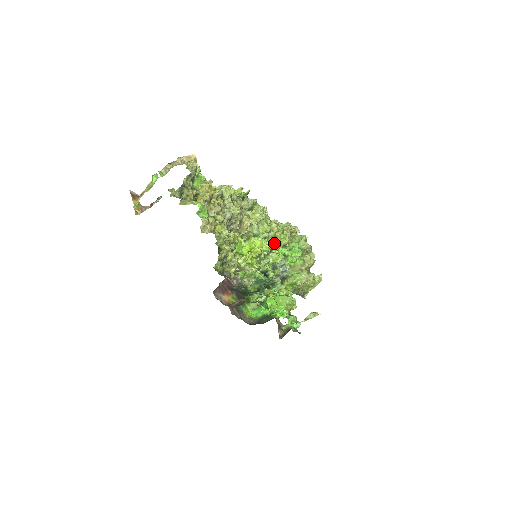
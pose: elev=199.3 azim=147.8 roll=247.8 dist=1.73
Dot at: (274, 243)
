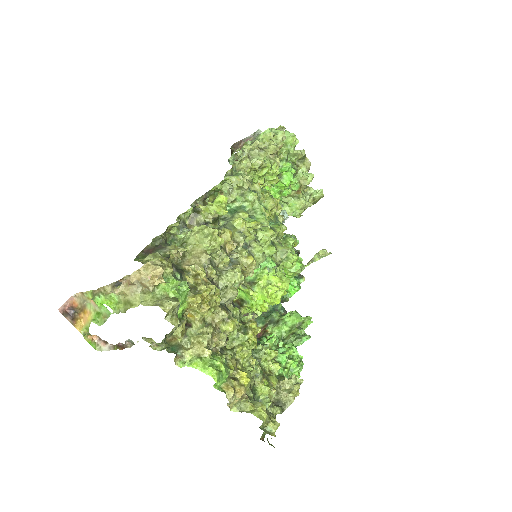
Dot at: (285, 255)
